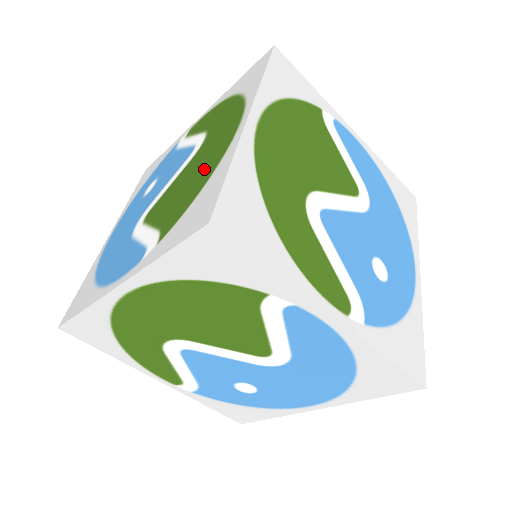
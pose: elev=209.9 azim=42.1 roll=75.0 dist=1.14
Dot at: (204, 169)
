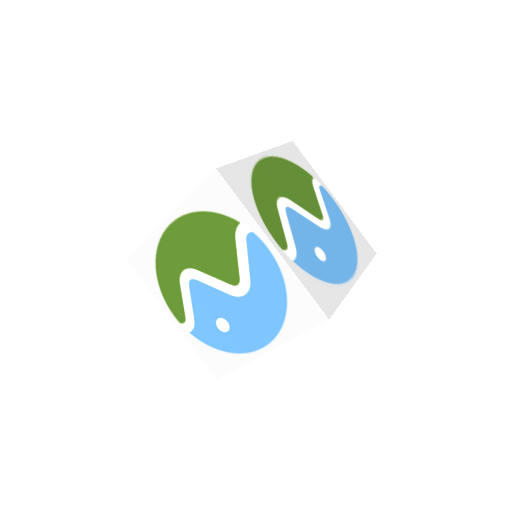
Dot at: occluded
